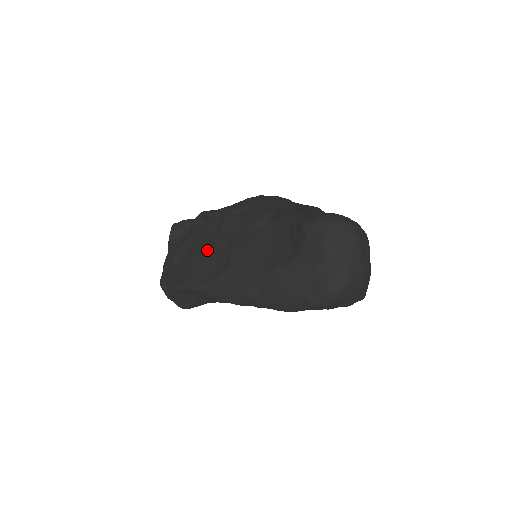
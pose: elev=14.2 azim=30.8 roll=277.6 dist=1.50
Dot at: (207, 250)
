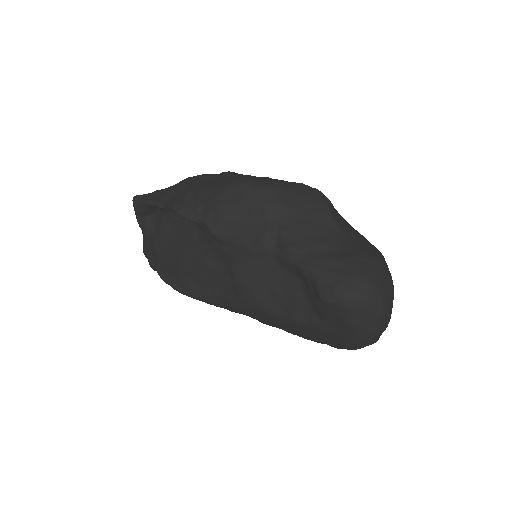
Dot at: (199, 261)
